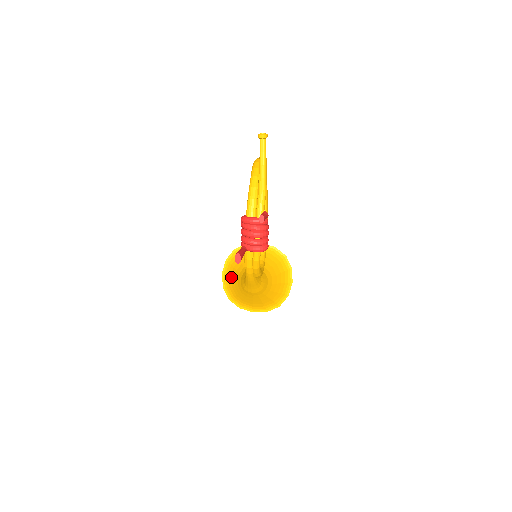
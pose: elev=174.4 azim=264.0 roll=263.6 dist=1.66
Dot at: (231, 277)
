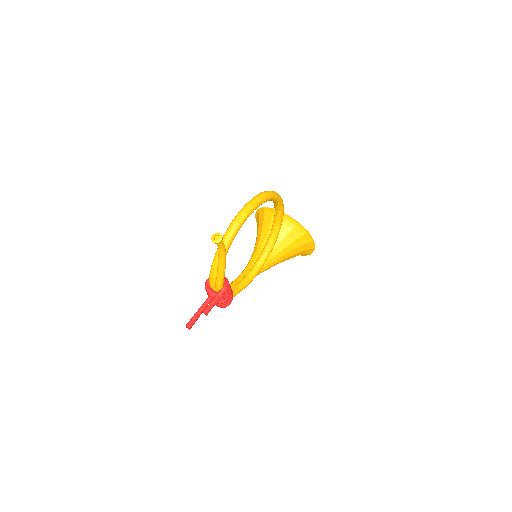
Dot at: occluded
